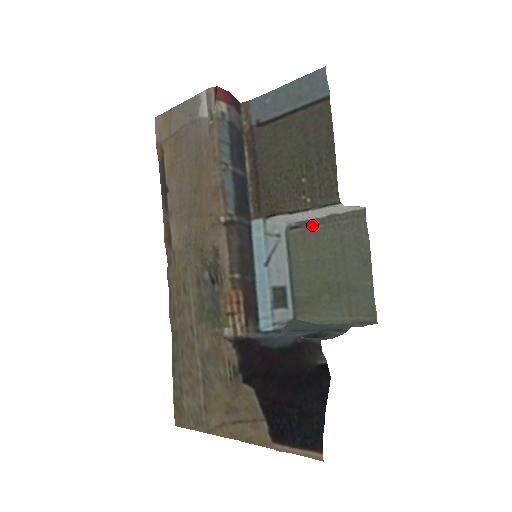
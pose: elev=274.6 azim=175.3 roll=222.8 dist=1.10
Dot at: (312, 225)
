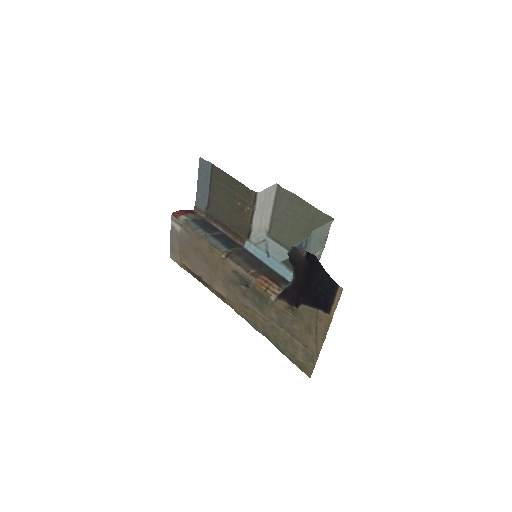
Dot at: (273, 219)
